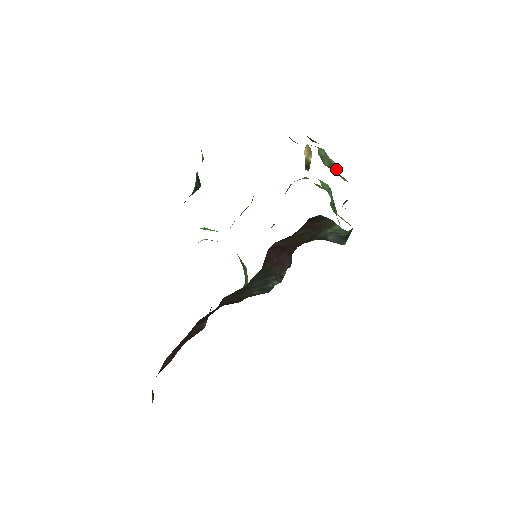
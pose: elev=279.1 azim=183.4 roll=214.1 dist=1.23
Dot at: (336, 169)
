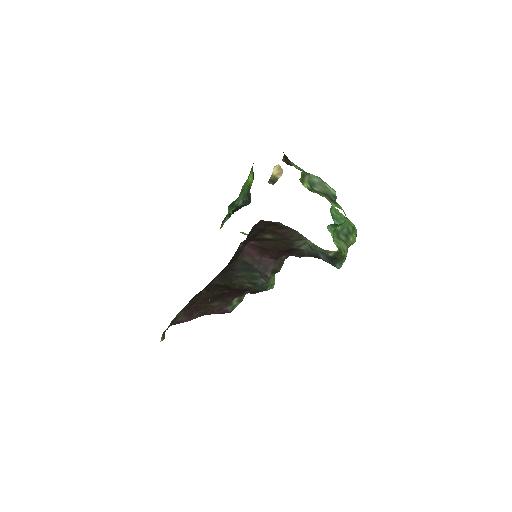
Dot at: (334, 197)
